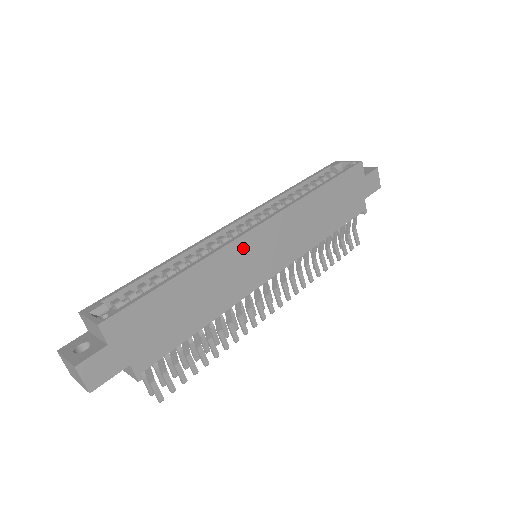
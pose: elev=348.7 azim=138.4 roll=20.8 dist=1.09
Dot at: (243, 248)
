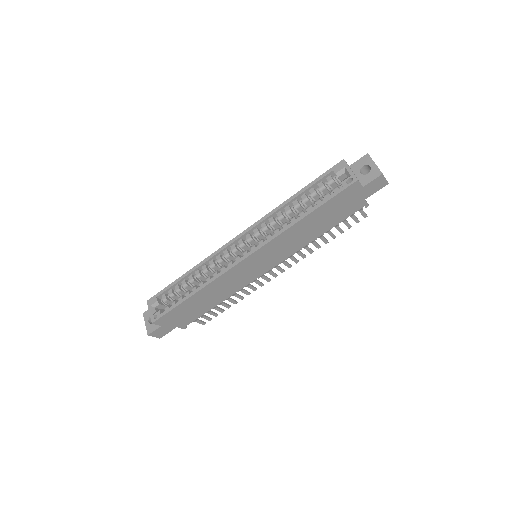
Dot at: (236, 271)
